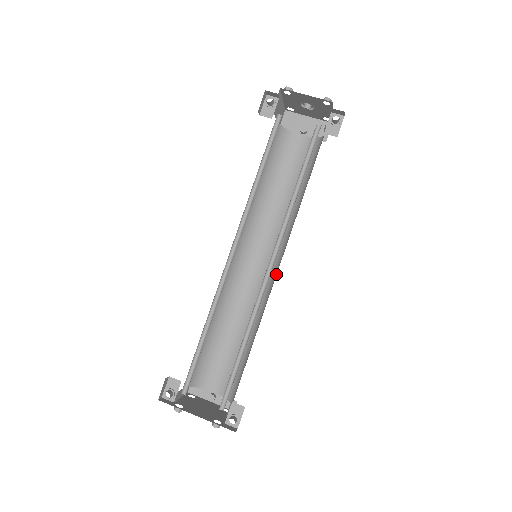
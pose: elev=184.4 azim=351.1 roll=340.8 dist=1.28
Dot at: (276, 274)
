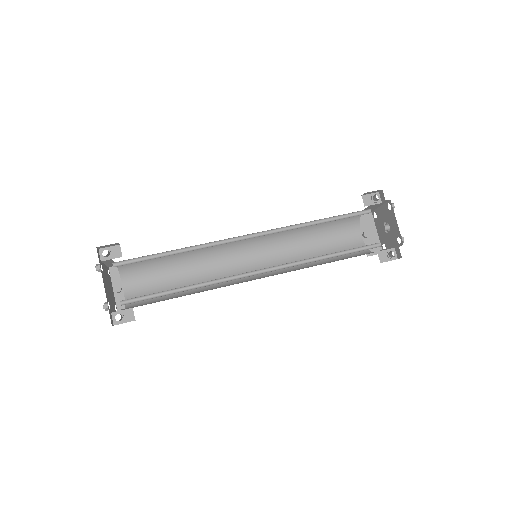
Dot at: (251, 280)
